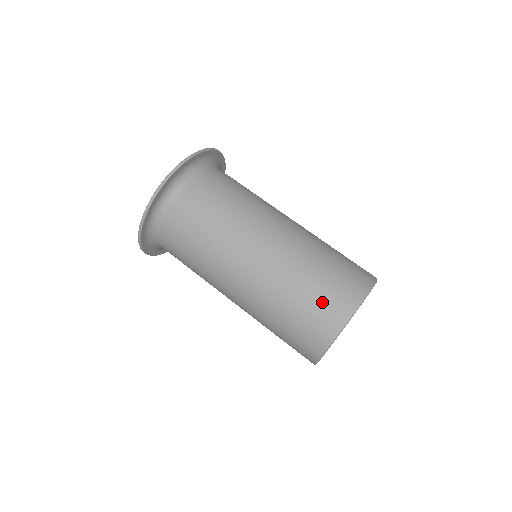
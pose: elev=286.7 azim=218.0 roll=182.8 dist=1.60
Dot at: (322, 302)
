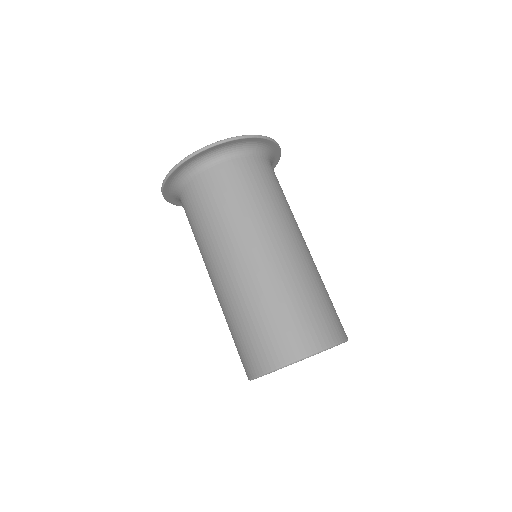
Dot at: (284, 331)
